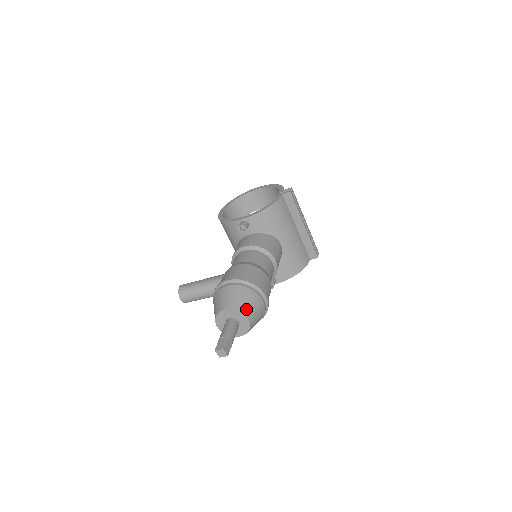
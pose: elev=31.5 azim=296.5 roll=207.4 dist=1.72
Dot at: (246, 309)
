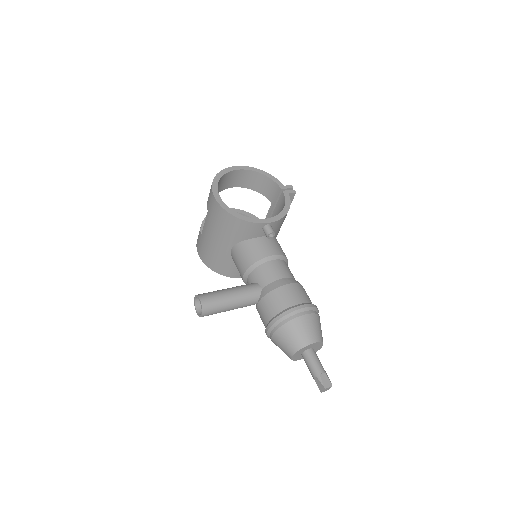
Dot at: (322, 337)
